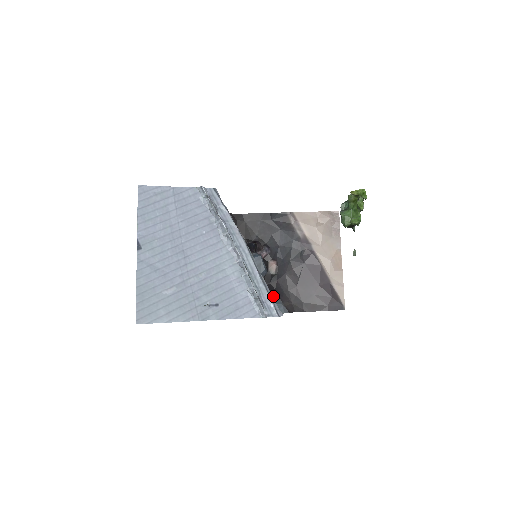
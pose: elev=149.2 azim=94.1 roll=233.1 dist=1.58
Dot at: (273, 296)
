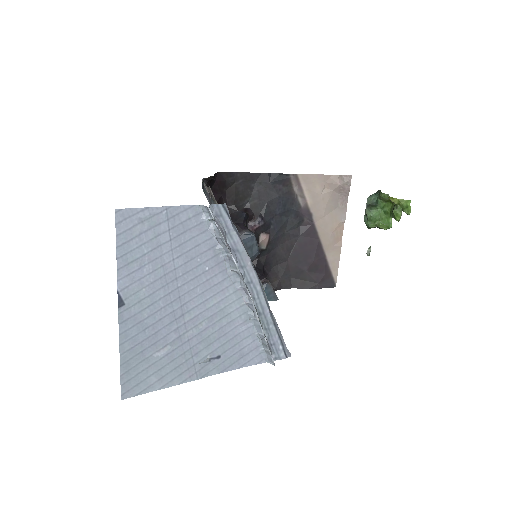
Dot at: (262, 277)
